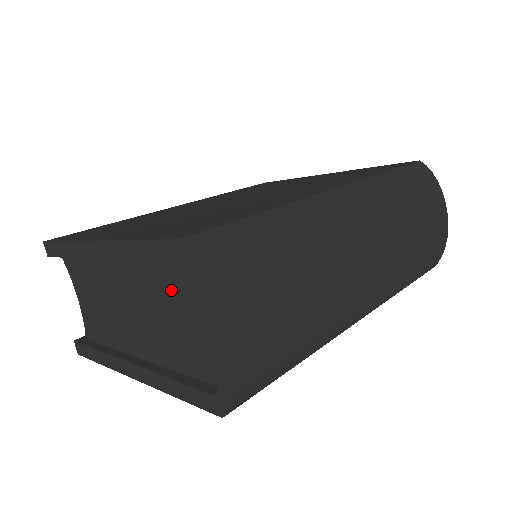
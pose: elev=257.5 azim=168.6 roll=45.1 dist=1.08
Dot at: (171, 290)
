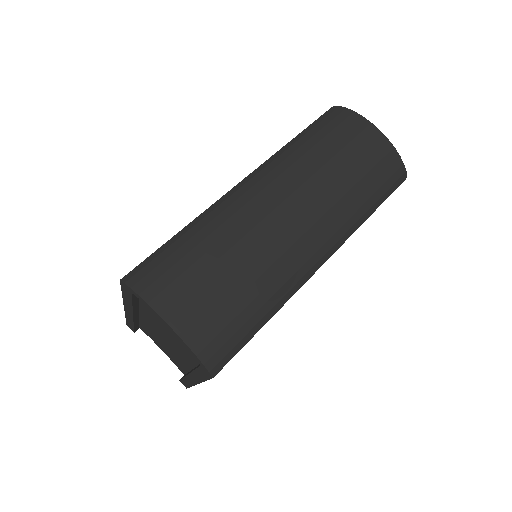
Dot at: occluded
